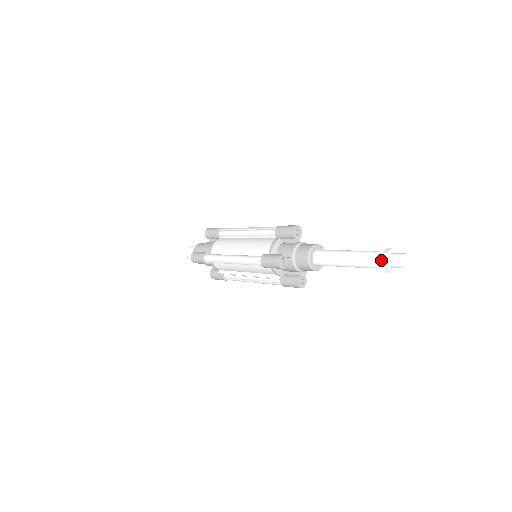
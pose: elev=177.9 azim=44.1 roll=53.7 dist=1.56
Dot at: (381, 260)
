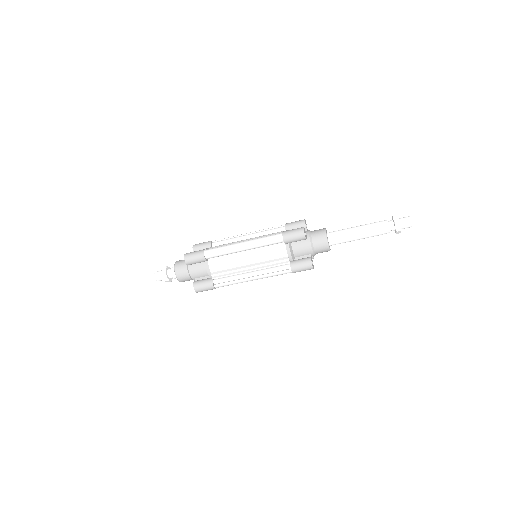
Dot at: (394, 219)
